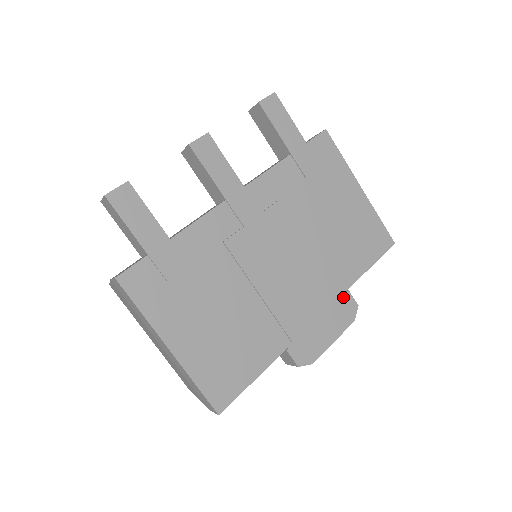
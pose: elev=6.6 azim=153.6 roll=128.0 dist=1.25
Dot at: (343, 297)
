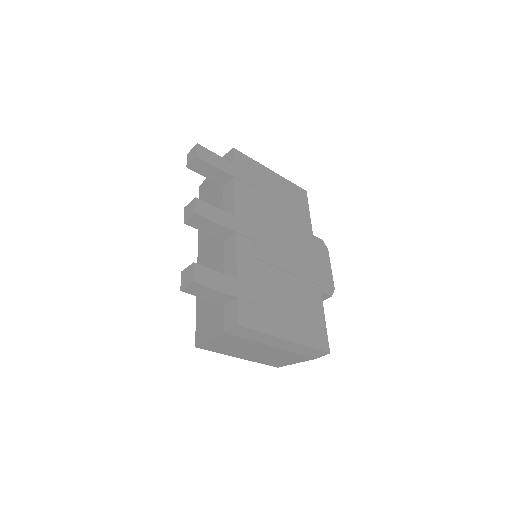
Dot at: (315, 241)
